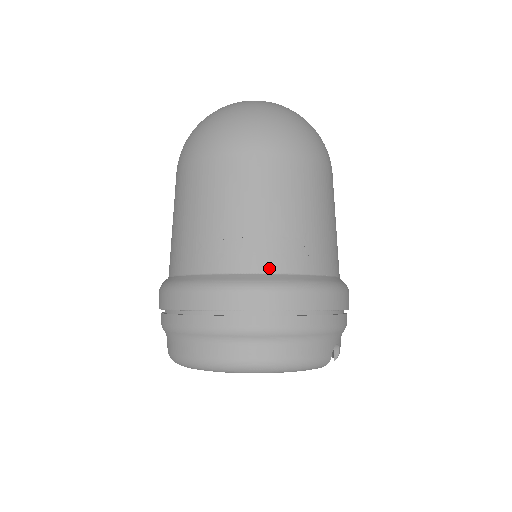
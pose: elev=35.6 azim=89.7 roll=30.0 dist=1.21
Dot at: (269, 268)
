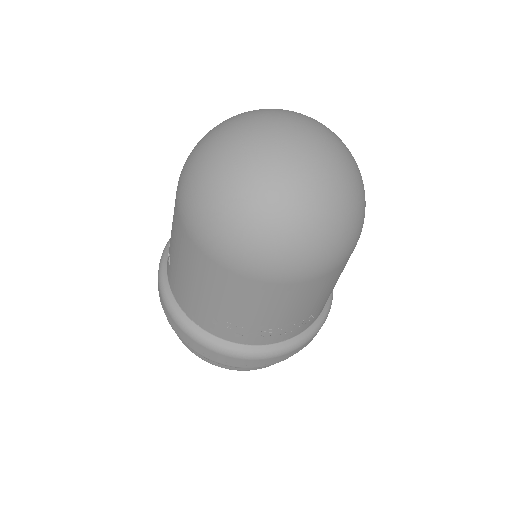
Dot at: (279, 340)
